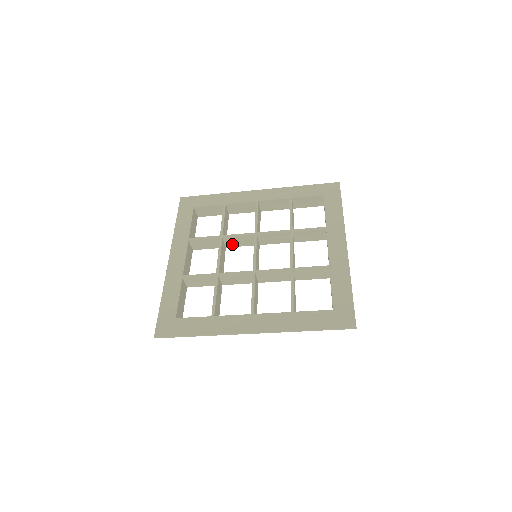
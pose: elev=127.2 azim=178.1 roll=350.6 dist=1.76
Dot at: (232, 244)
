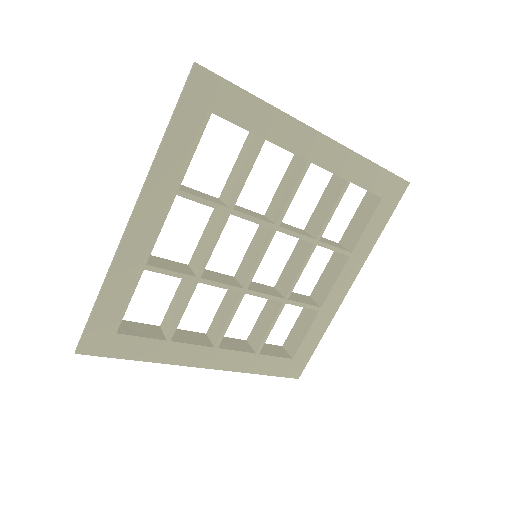
Dot at: occluded
